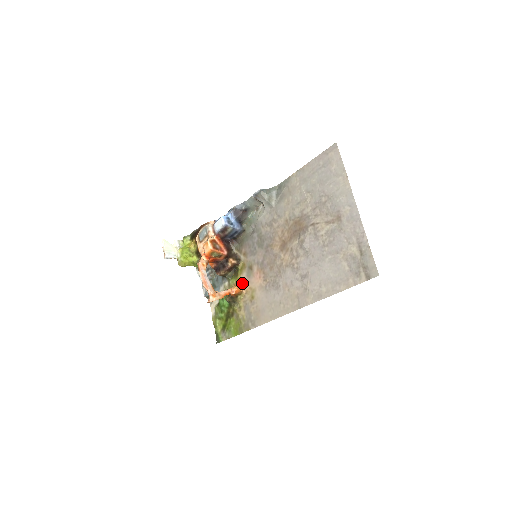
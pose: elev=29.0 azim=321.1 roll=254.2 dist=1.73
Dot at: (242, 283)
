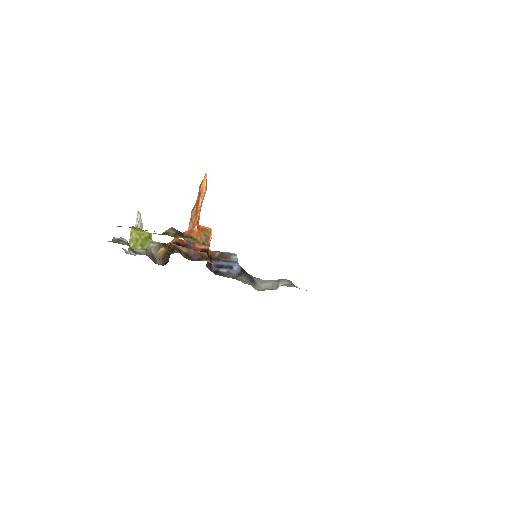
Dot at: occluded
